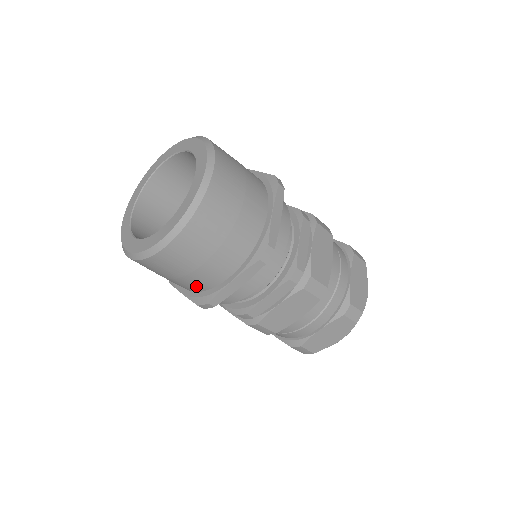
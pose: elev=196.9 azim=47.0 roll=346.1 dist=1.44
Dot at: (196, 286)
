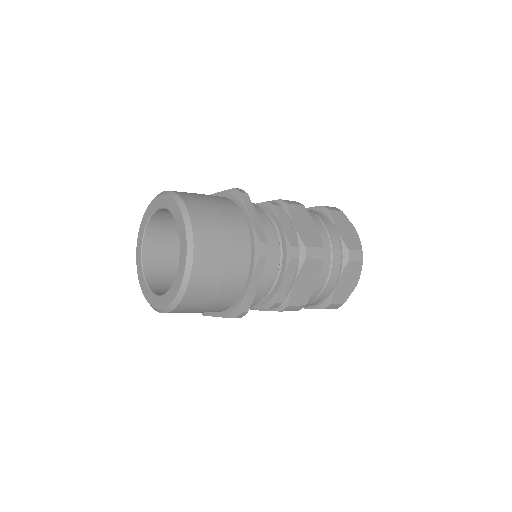
Dot at: (225, 304)
